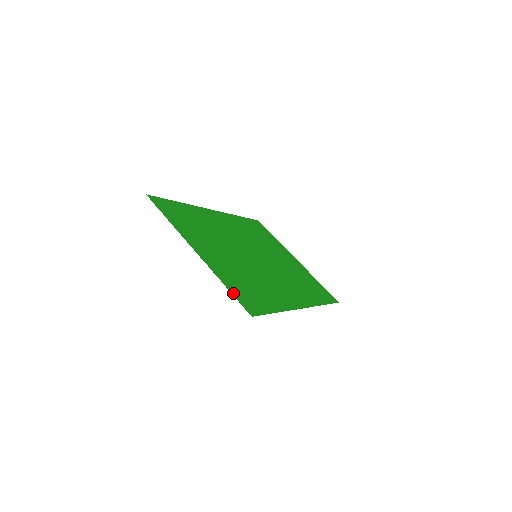
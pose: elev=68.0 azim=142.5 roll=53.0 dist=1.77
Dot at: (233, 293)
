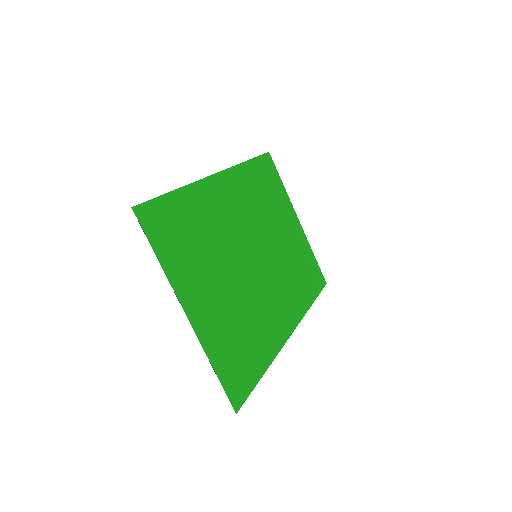
Dot at: (222, 380)
